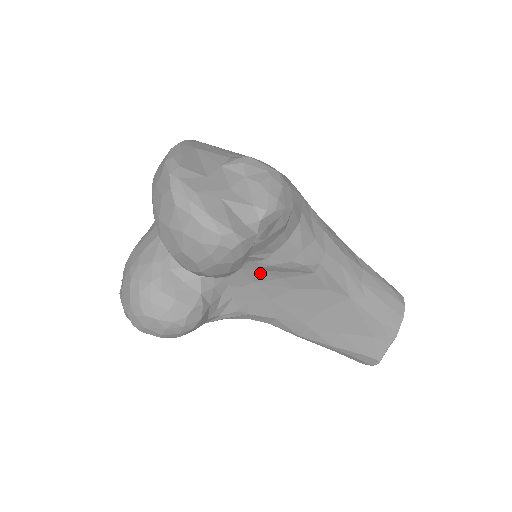
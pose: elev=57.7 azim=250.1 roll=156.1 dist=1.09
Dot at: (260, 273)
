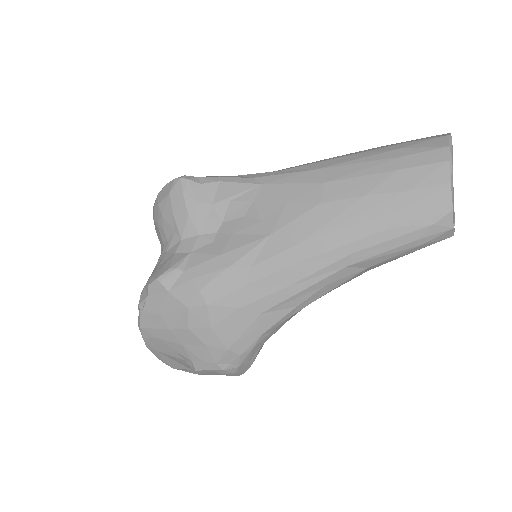
Dot at: occluded
